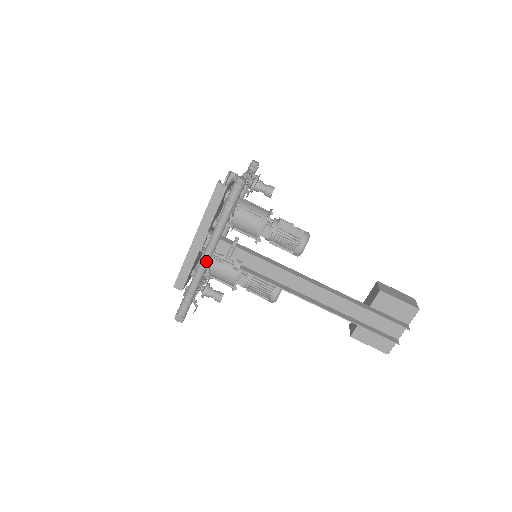
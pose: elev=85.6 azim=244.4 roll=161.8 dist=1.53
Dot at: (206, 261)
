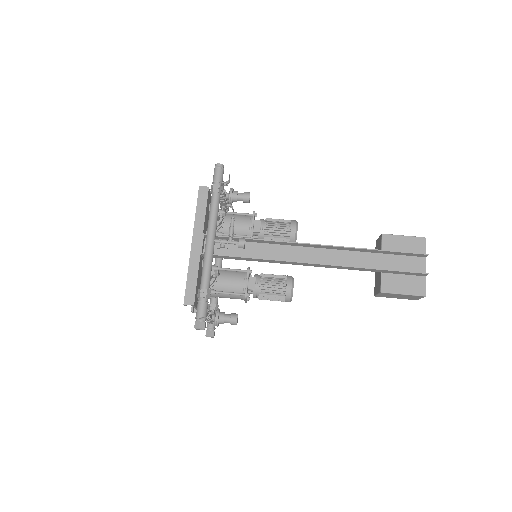
Dot at: (210, 248)
